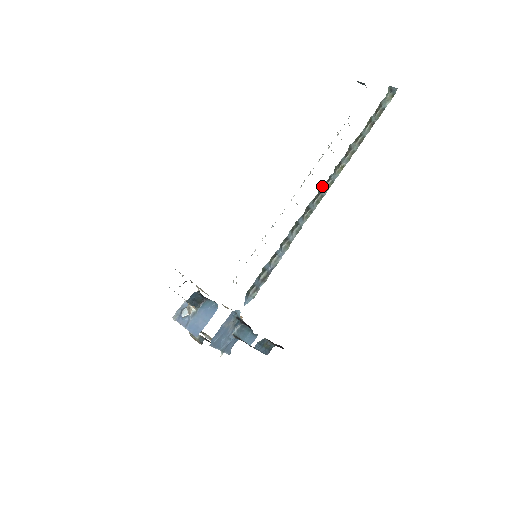
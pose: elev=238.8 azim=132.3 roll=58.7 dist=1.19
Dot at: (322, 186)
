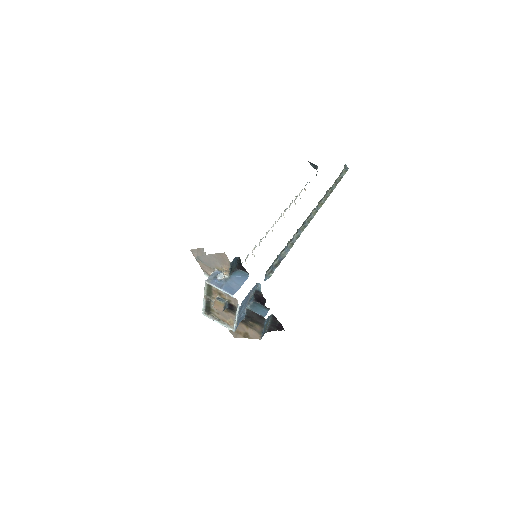
Dot at: (312, 211)
